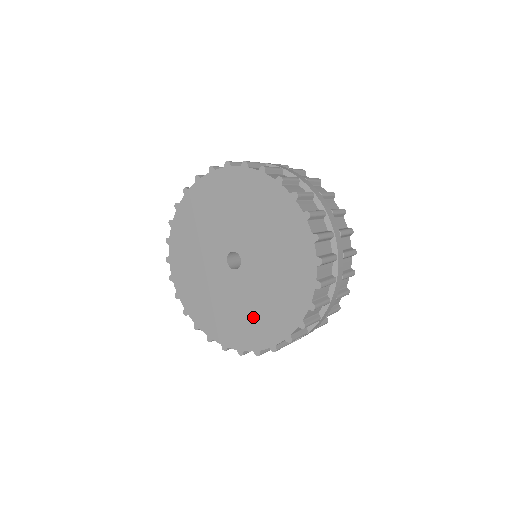
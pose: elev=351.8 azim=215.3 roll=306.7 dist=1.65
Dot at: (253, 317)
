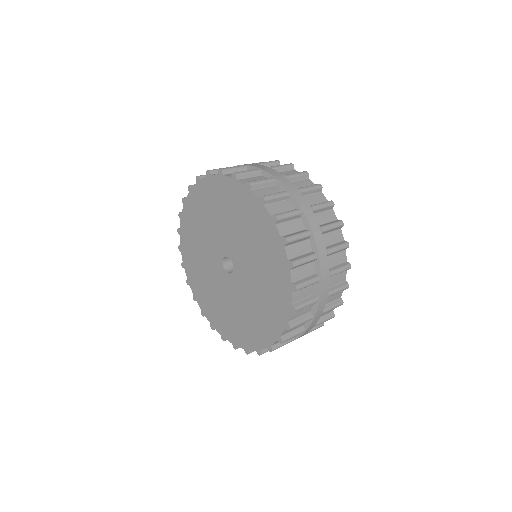
Dot at: (236, 319)
